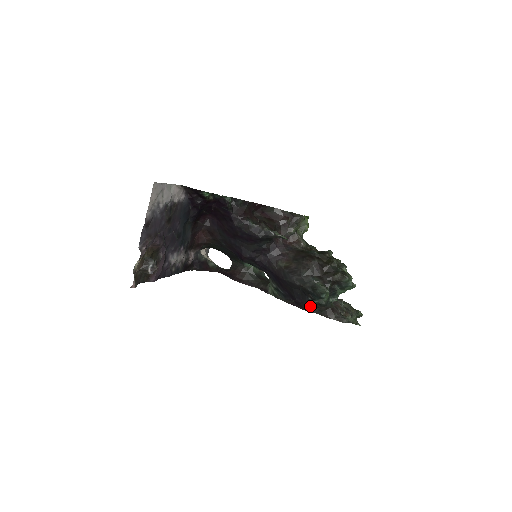
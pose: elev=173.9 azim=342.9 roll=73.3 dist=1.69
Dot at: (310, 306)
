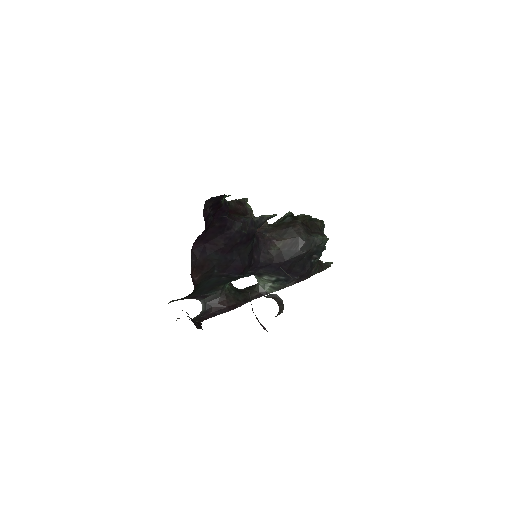
Dot at: (311, 270)
